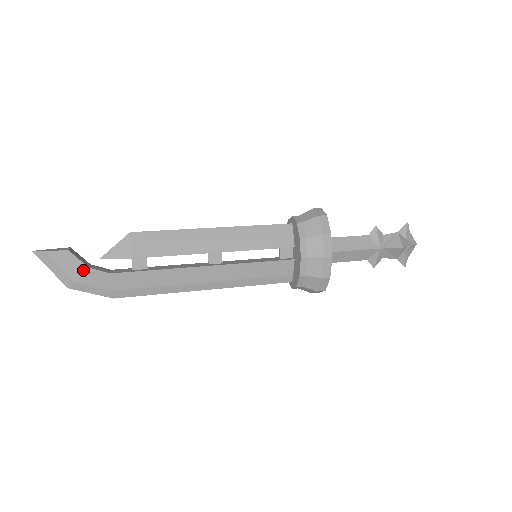
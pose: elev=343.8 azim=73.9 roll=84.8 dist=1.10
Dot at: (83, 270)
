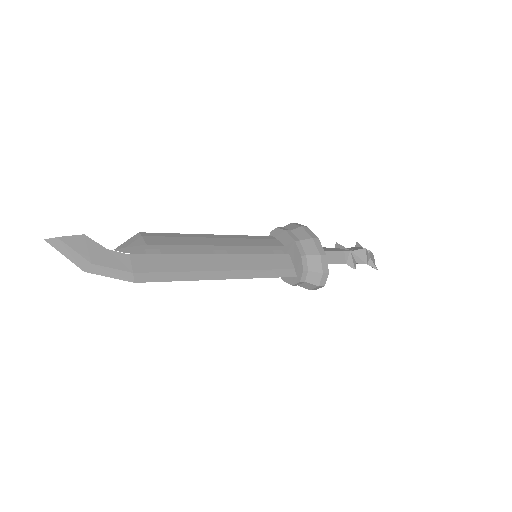
Dot at: (100, 251)
